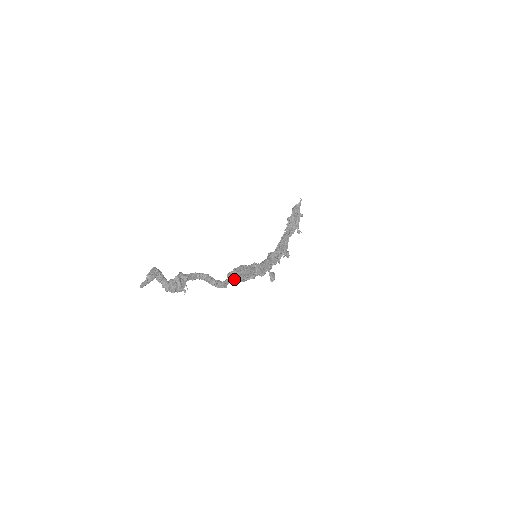
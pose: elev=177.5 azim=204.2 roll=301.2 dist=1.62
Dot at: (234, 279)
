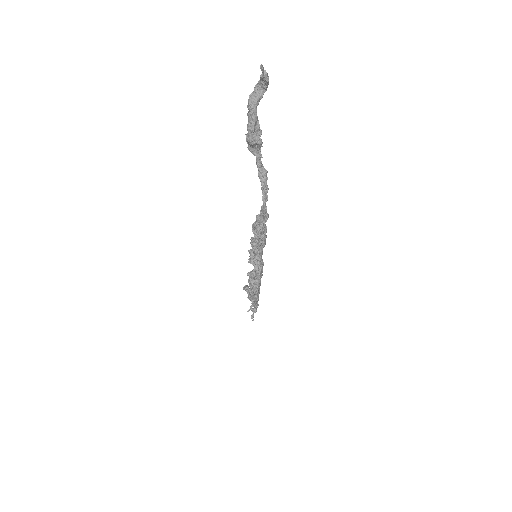
Dot at: (260, 226)
